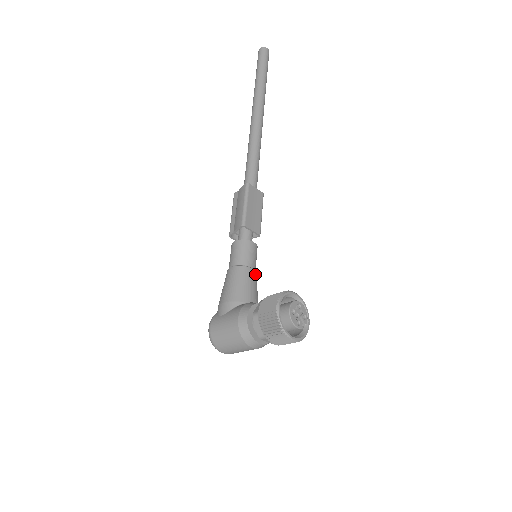
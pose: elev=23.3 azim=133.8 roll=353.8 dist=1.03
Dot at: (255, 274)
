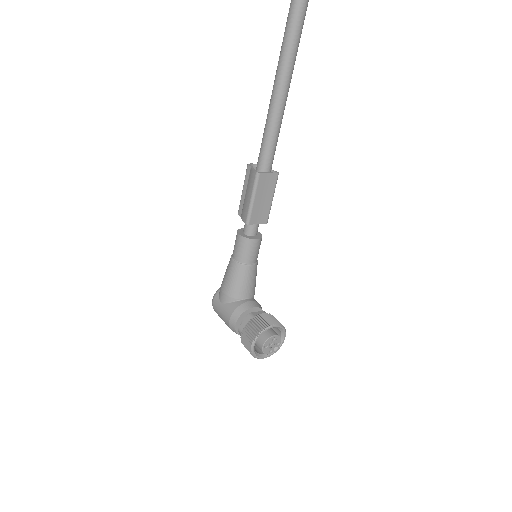
Dot at: (254, 268)
